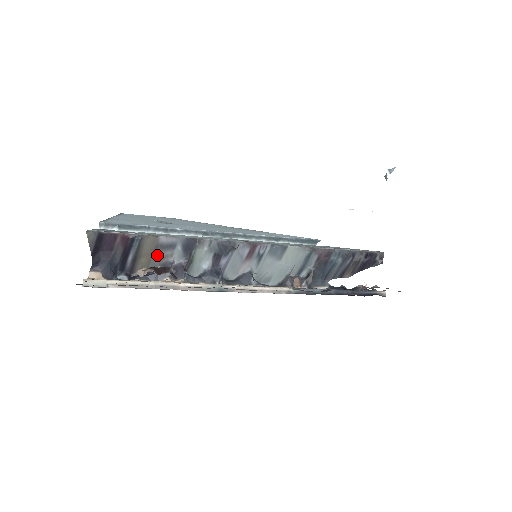
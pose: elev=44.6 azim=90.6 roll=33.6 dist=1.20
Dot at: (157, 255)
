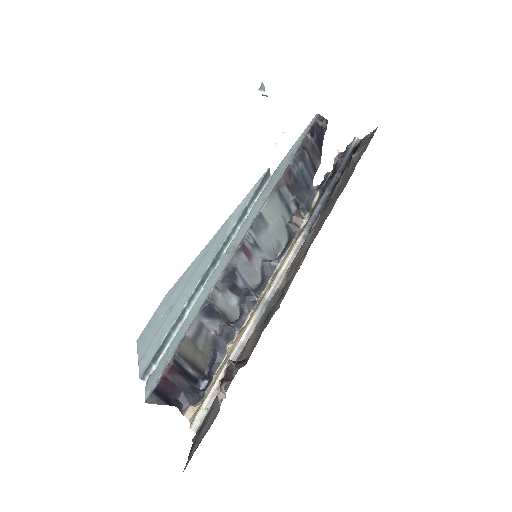
Dot at: (201, 344)
